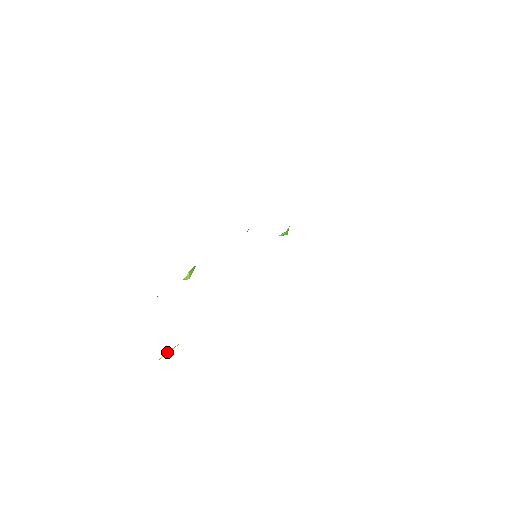
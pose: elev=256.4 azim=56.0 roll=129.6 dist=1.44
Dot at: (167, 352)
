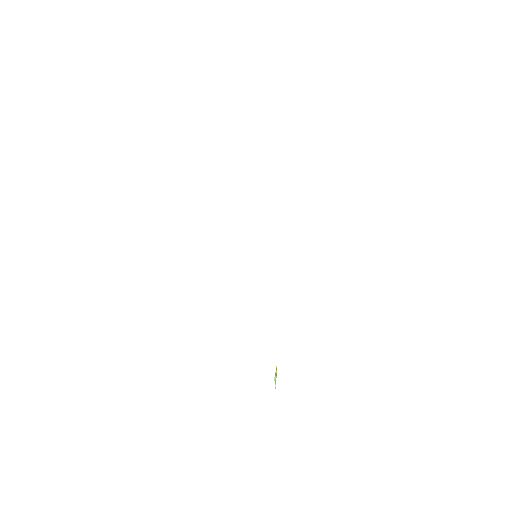
Dot at: (275, 379)
